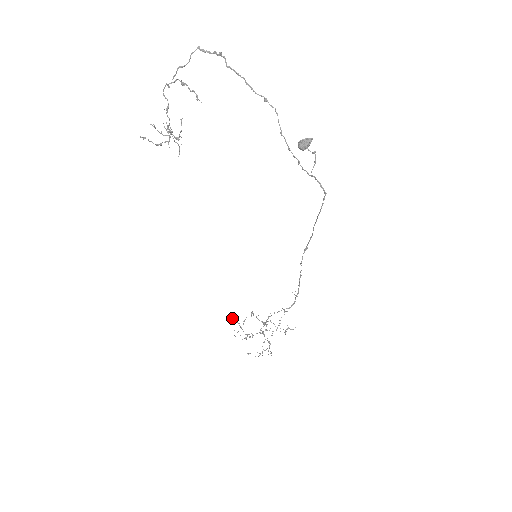
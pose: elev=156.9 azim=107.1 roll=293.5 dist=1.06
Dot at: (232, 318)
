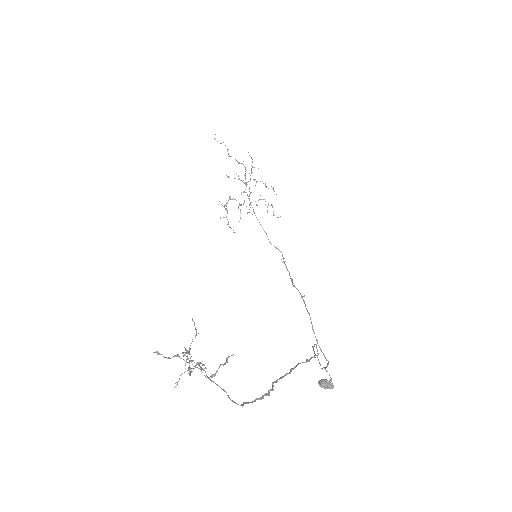
Dot at: occluded
